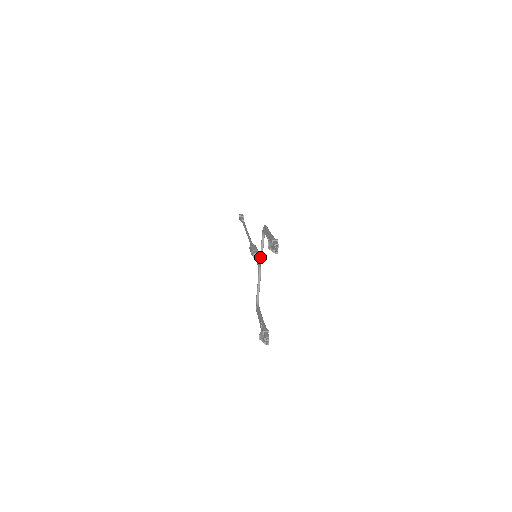
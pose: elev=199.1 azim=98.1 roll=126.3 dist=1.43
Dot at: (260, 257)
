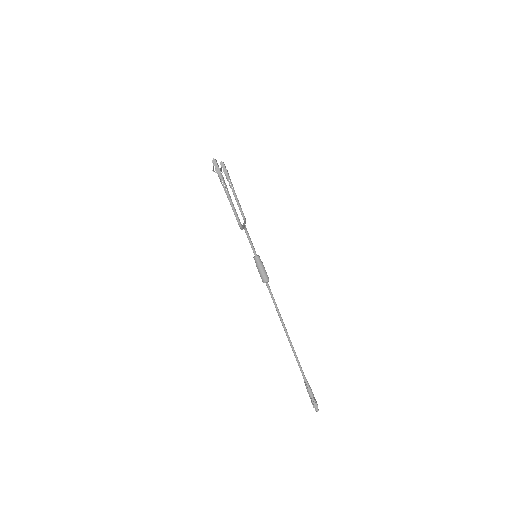
Dot at: (243, 224)
